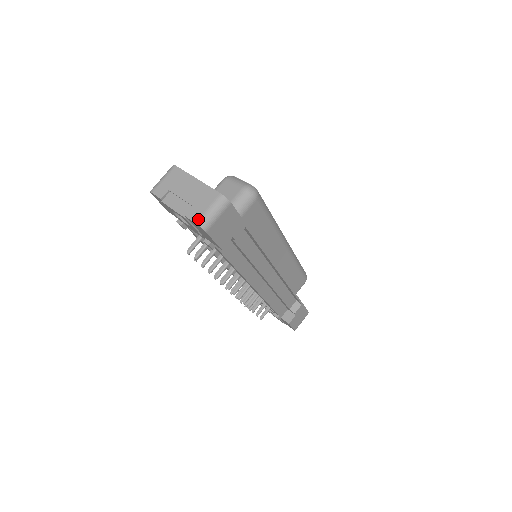
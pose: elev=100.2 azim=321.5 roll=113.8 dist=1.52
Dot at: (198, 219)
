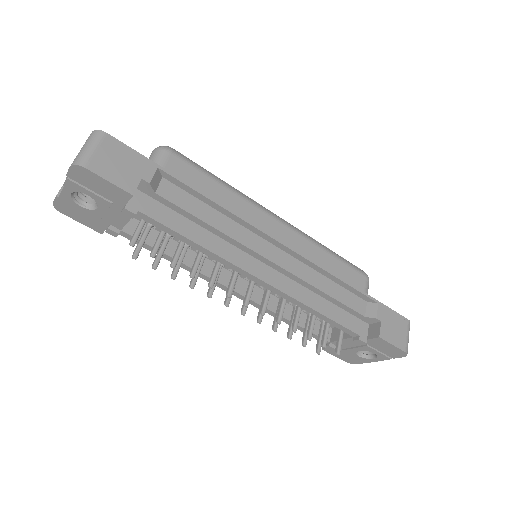
Dot at: occluded
